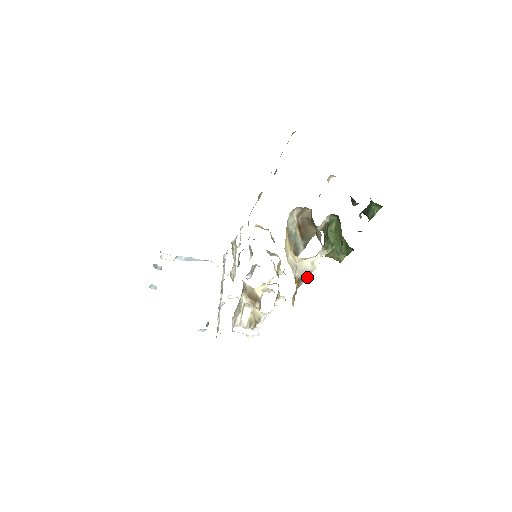
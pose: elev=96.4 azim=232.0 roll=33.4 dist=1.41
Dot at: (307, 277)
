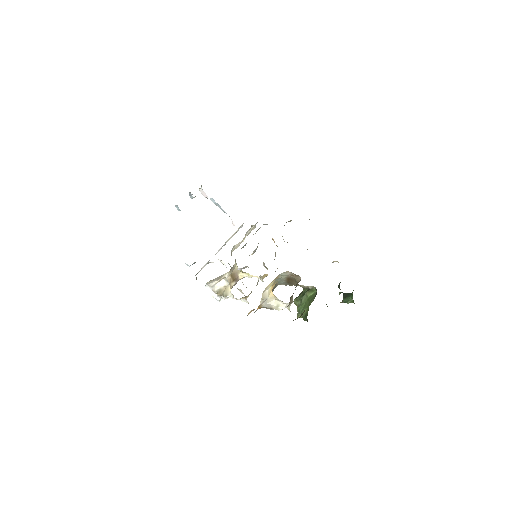
Dot at: (269, 308)
